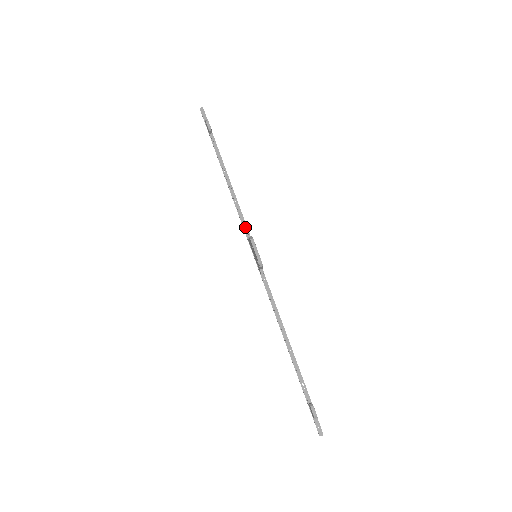
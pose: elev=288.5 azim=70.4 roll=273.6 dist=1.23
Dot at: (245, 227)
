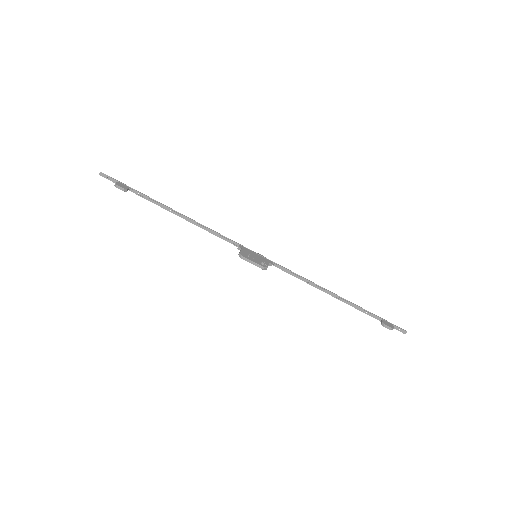
Dot at: (228, 241)
